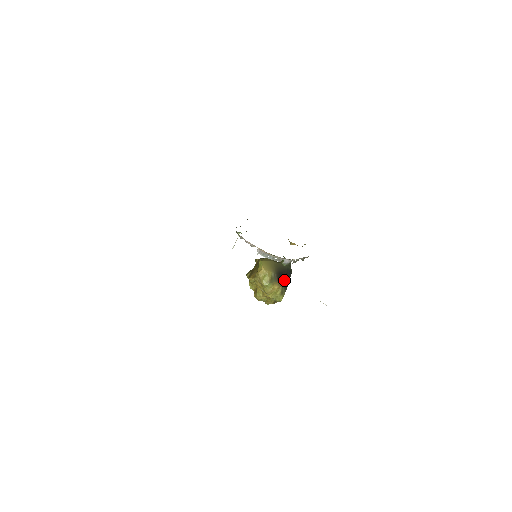
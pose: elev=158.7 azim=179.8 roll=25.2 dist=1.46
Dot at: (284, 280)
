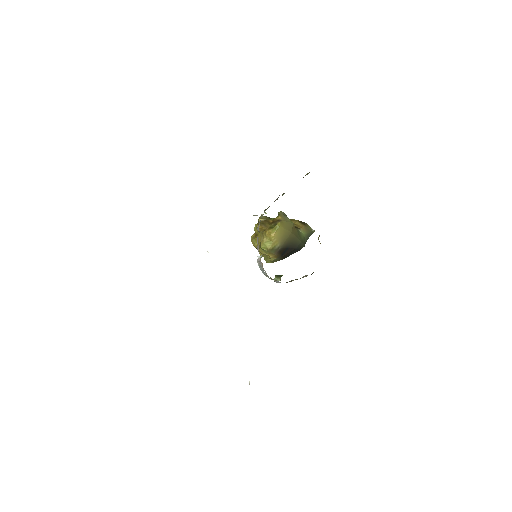
Dot at: (285, 255)
